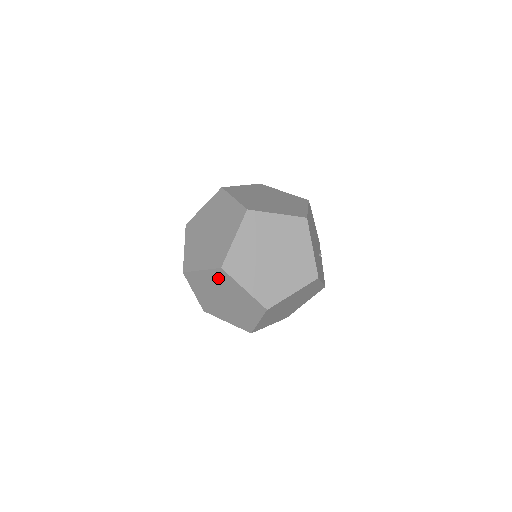
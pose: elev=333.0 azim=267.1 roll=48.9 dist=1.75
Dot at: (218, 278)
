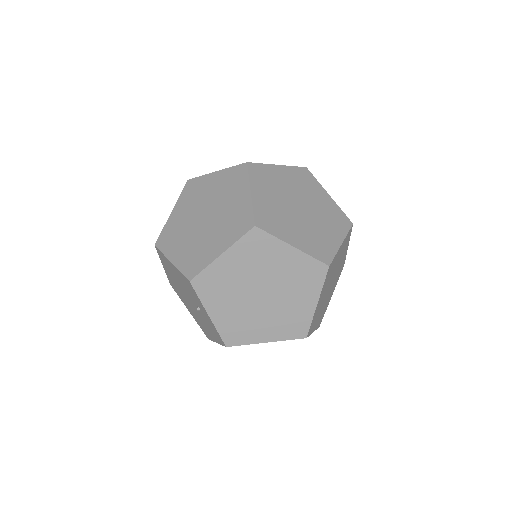
Dot at: occluded
